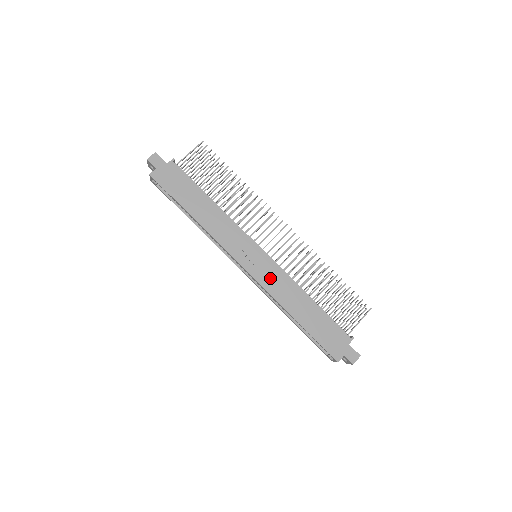
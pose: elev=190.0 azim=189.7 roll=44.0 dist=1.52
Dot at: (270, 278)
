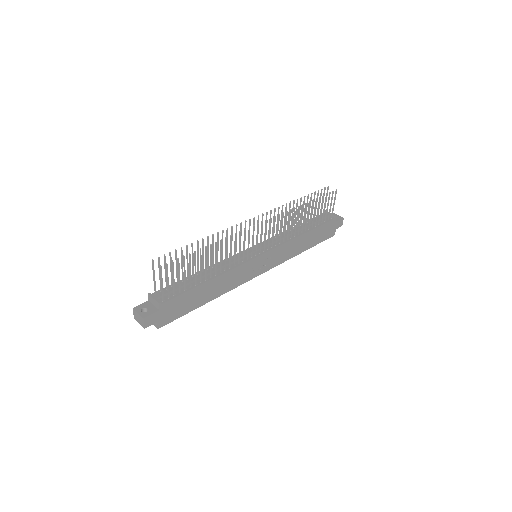
Dot at: (278, 257)
